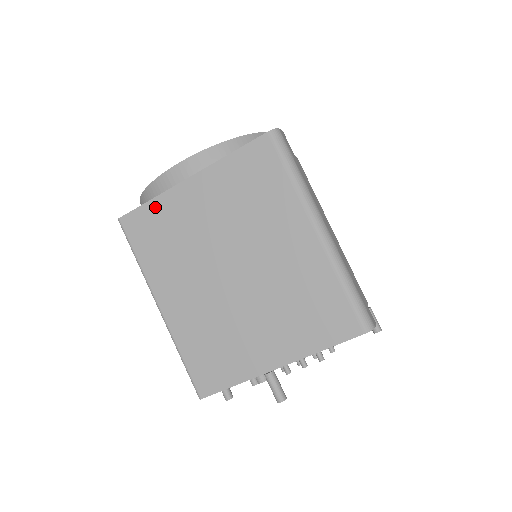
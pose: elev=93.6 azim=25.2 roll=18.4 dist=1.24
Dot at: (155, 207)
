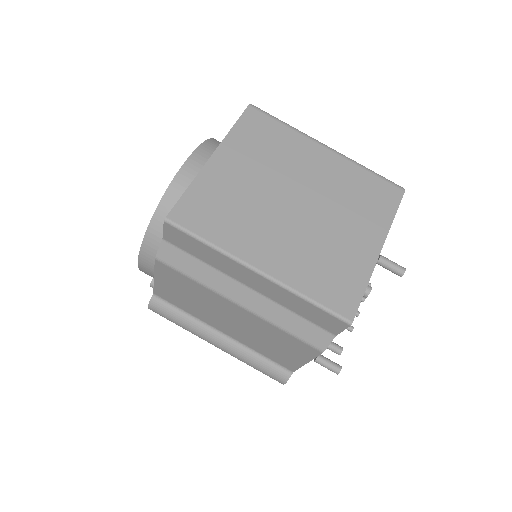
Dot at: (196, 191)
